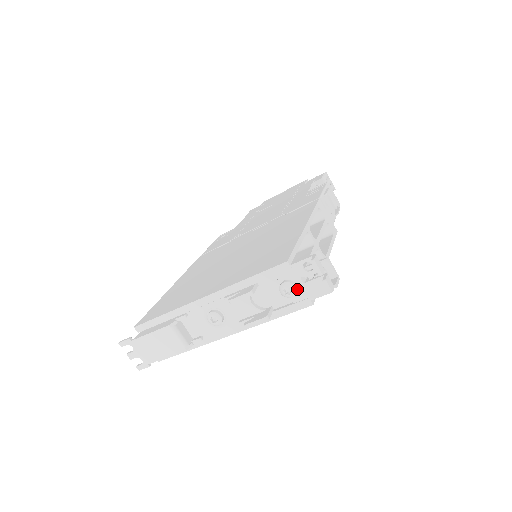
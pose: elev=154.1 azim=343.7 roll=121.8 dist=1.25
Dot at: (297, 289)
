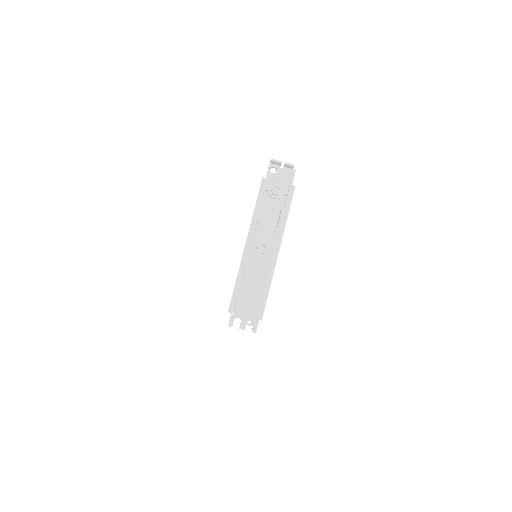
Dot at: (281, 186)
